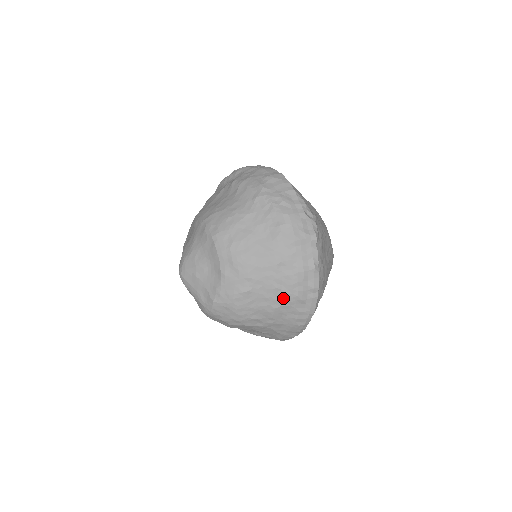
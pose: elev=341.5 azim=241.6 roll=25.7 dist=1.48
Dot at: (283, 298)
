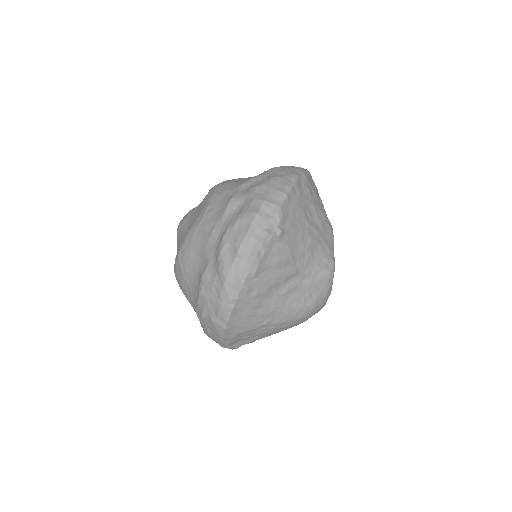
Dot at: occluded
